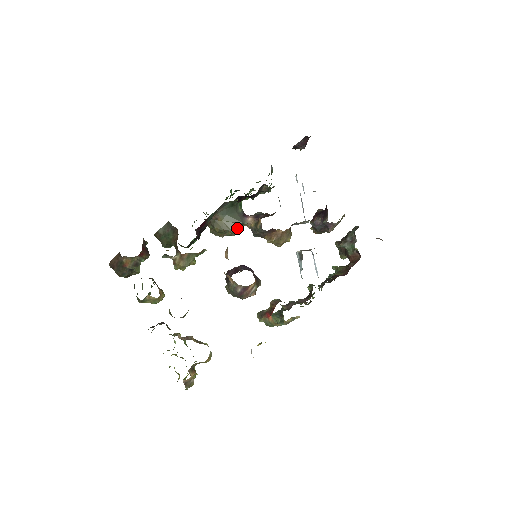
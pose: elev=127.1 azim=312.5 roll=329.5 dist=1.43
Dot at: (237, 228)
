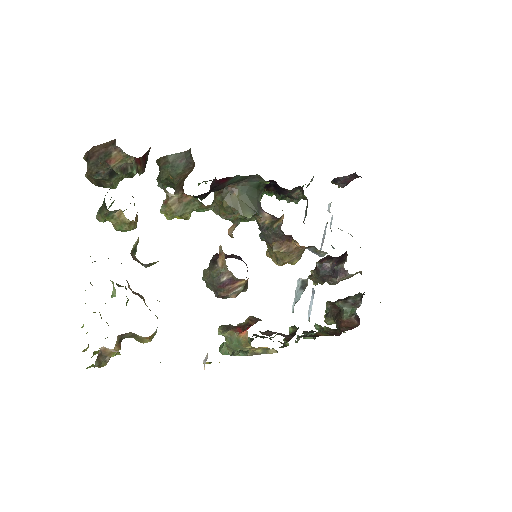
Dot at: (249, 215)
